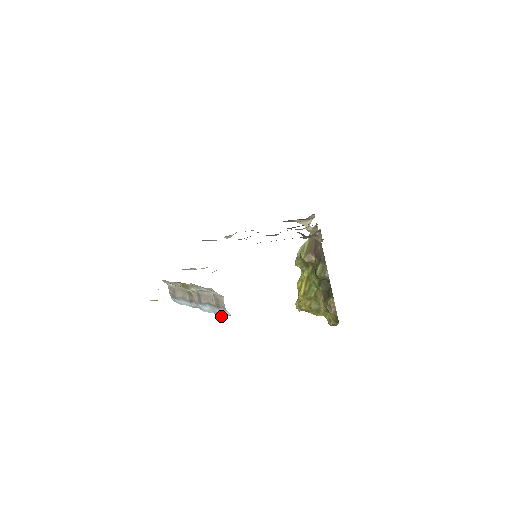
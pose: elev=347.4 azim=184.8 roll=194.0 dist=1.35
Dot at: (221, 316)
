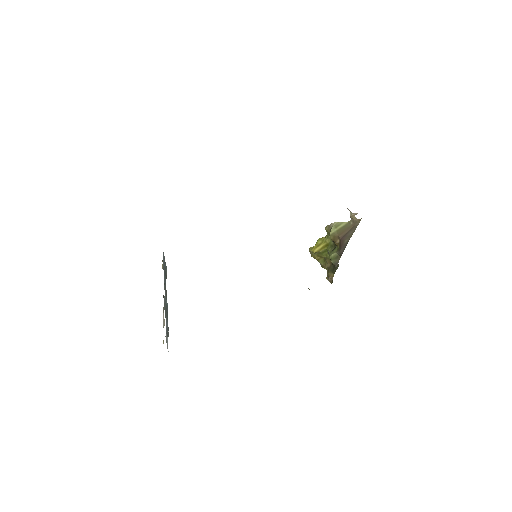
Dot at: (167, 336)
